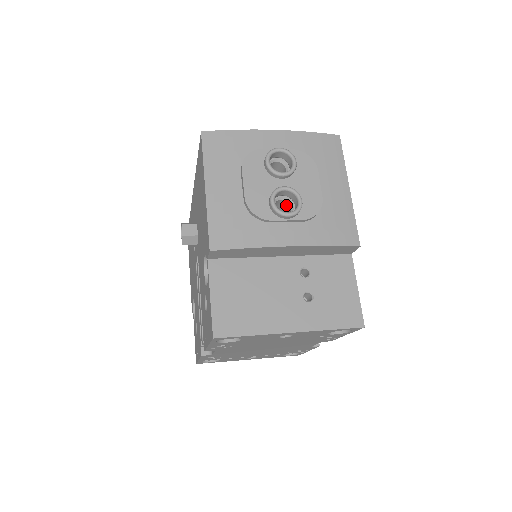
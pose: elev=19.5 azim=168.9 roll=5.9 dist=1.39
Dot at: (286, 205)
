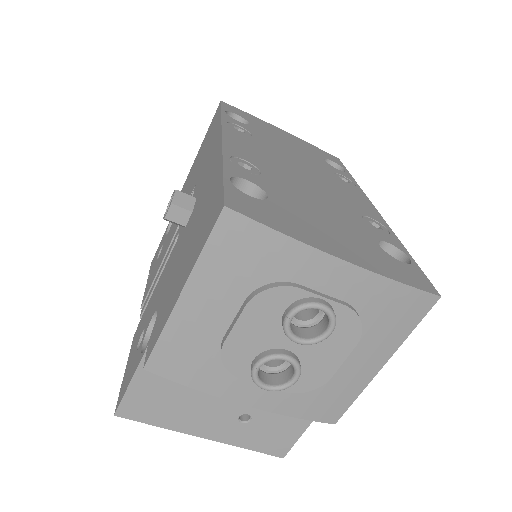
Dot at: occluded
